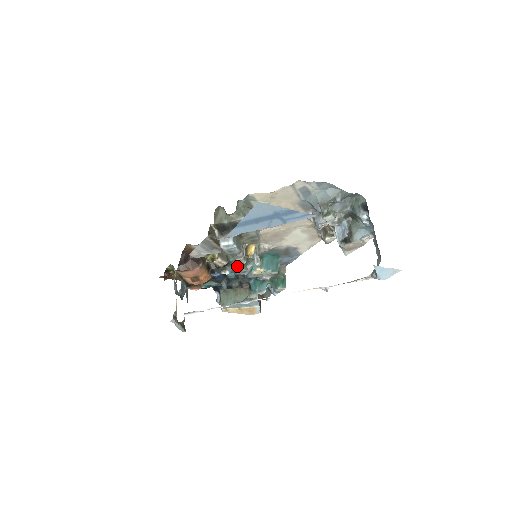
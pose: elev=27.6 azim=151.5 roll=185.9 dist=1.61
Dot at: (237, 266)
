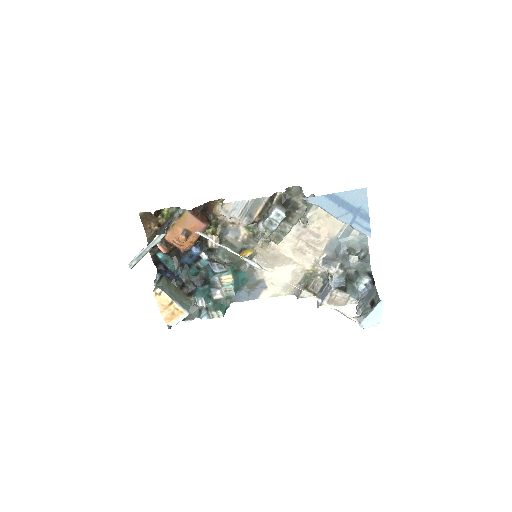
Dot at: (215, 260)
